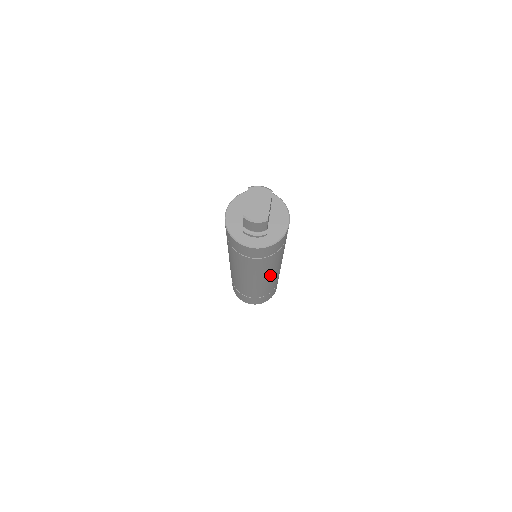
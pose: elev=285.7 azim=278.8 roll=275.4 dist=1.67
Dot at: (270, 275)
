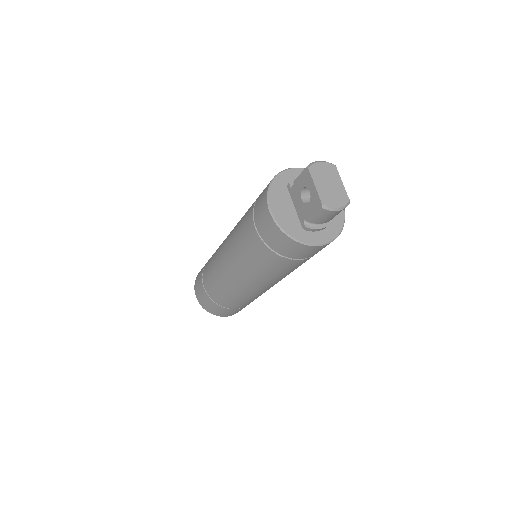
Dot at: occluded
